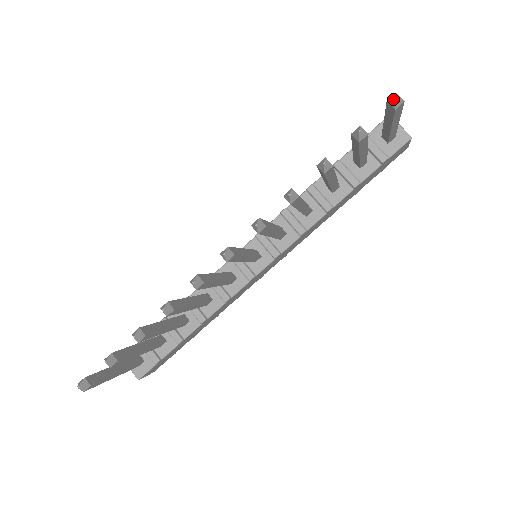
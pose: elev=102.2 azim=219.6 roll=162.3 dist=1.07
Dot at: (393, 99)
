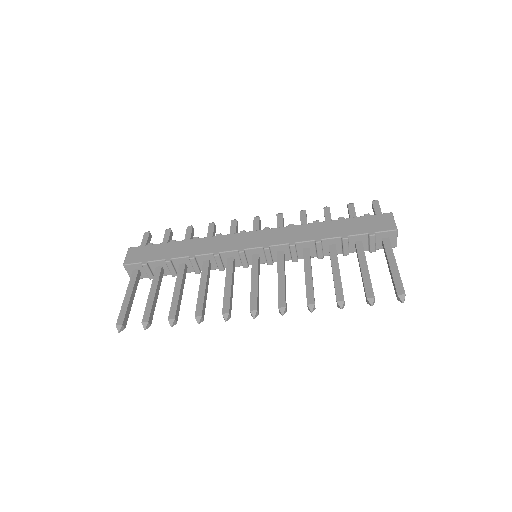
Dot at: (401, 301)
